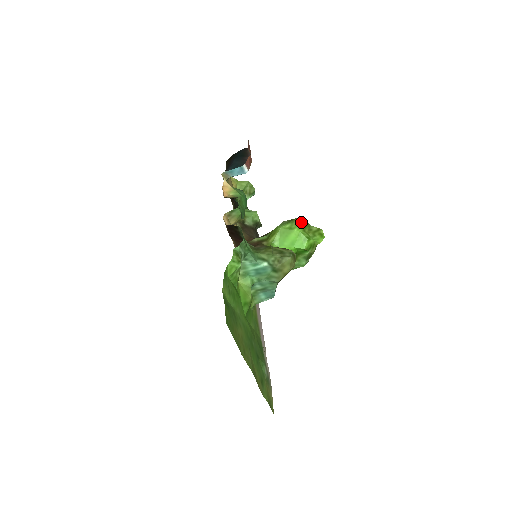
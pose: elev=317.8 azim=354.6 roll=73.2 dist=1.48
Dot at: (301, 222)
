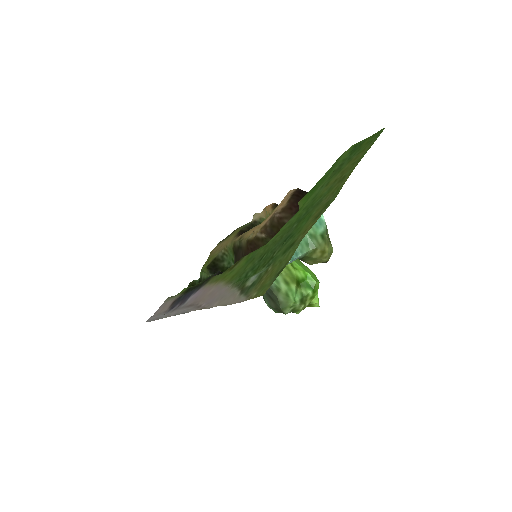
Dot at: occluded
